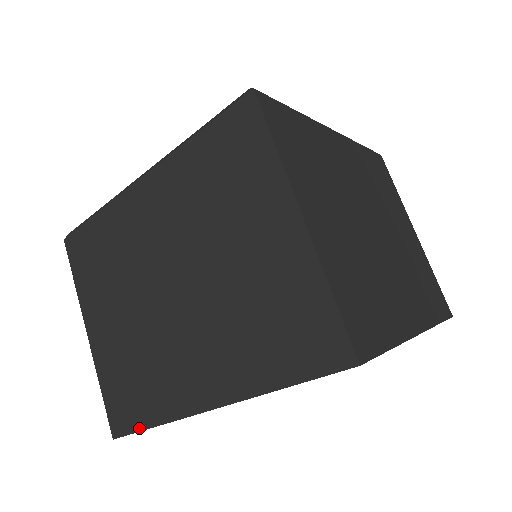
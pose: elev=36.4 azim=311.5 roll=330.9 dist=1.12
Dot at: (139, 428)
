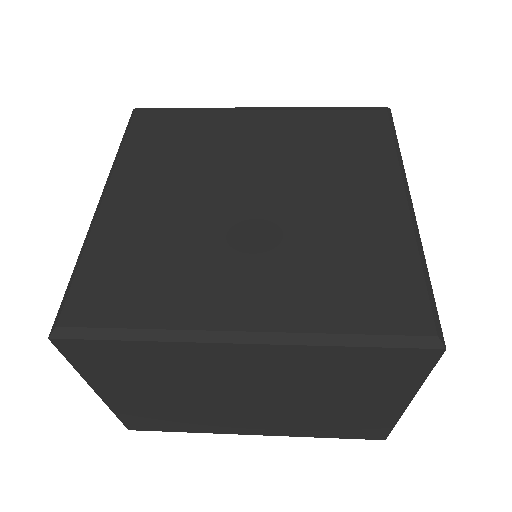
Dot at: (167, 431)
